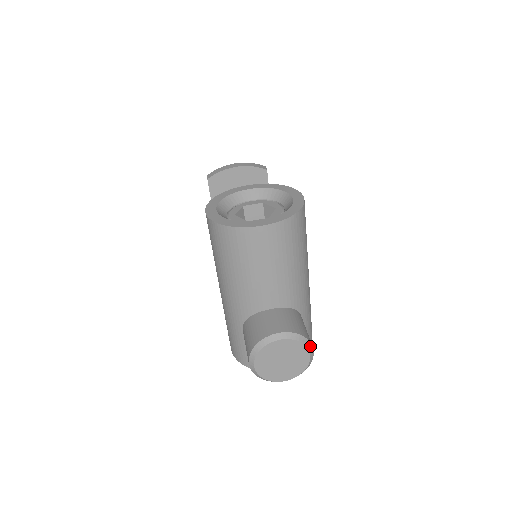
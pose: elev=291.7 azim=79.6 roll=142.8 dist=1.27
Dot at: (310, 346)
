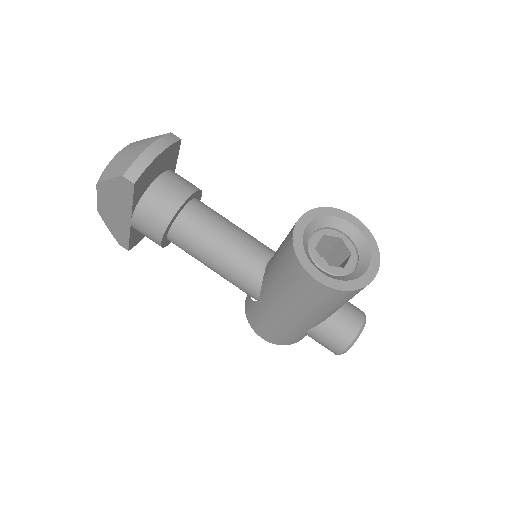
Dot at: occluded
